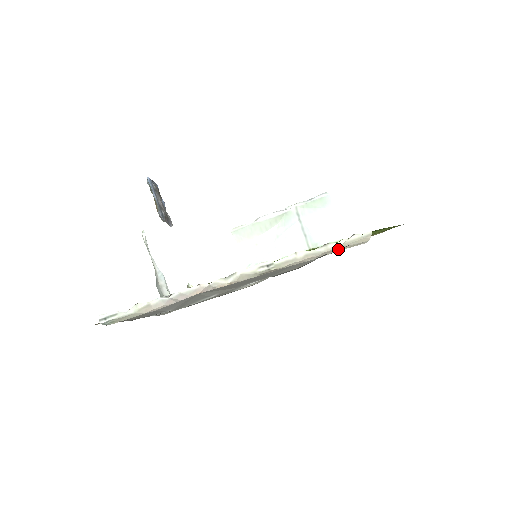
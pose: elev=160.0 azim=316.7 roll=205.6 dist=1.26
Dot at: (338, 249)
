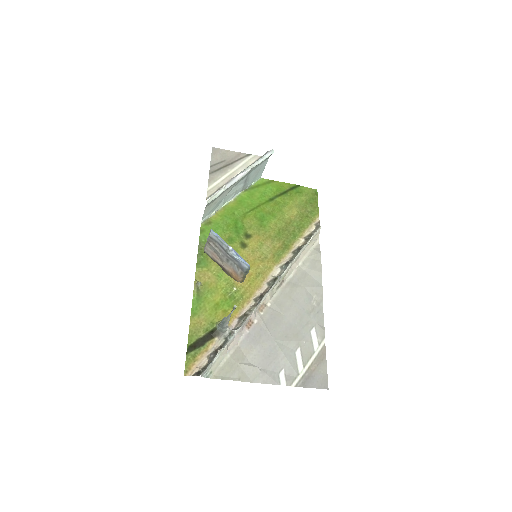
Dot at: (308, 249)
